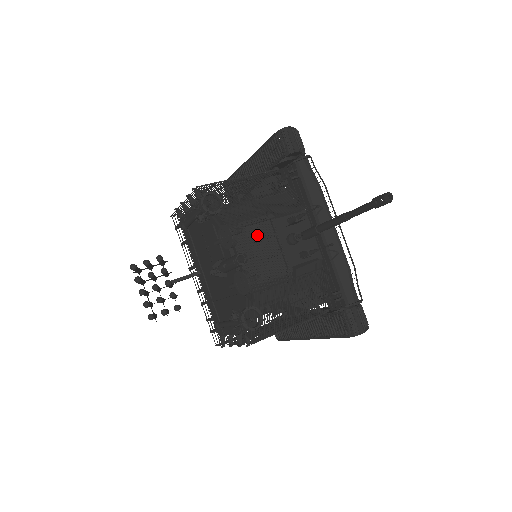
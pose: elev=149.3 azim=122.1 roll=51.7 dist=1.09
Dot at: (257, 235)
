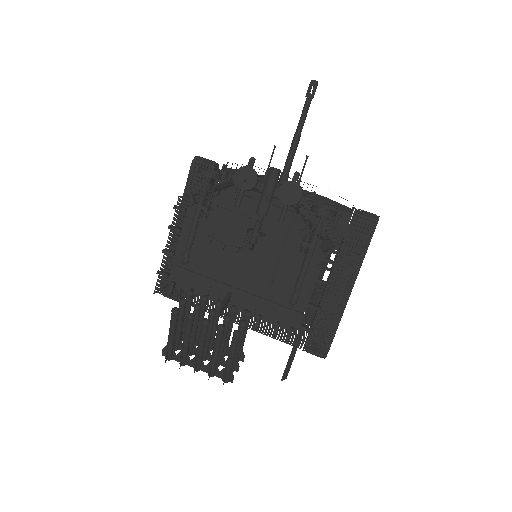
Dot at: occluded
